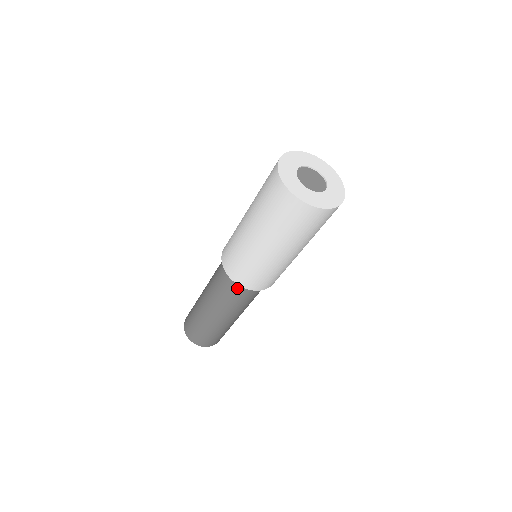
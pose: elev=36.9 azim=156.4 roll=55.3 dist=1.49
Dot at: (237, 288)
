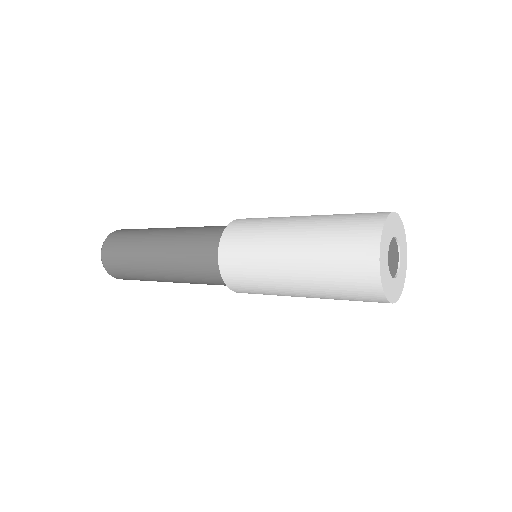
Dot at: (221, 283)
